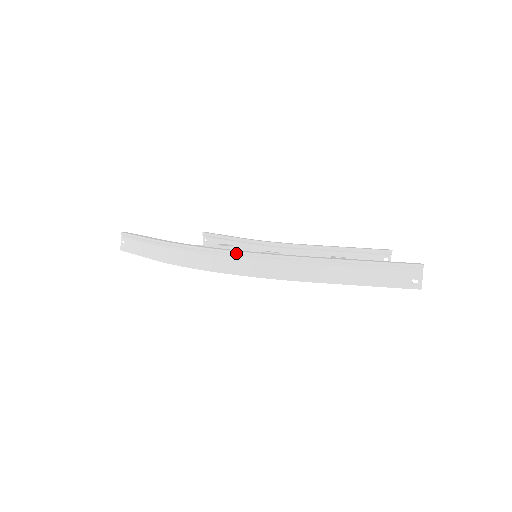
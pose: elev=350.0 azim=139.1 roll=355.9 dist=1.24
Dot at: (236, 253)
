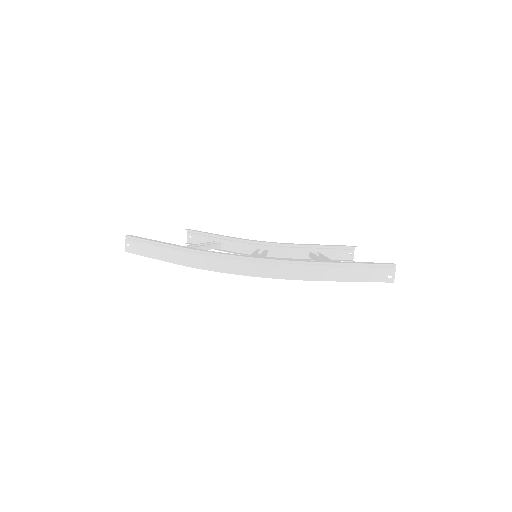
Dot at: (257, 259)
